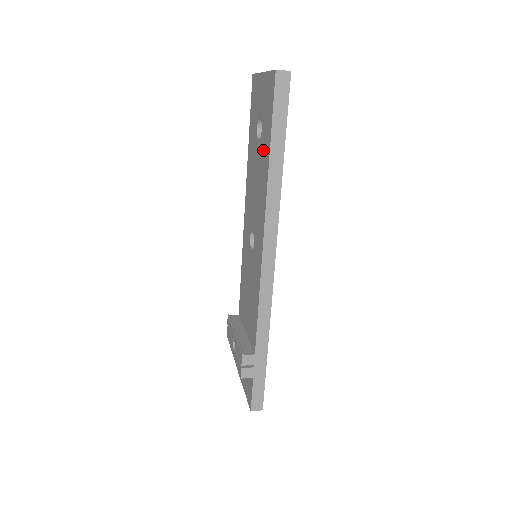
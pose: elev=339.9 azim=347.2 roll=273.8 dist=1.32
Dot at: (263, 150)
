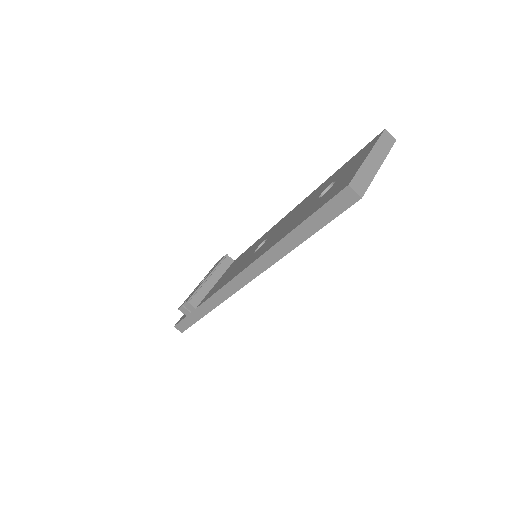
Dot at: (305, 213)
